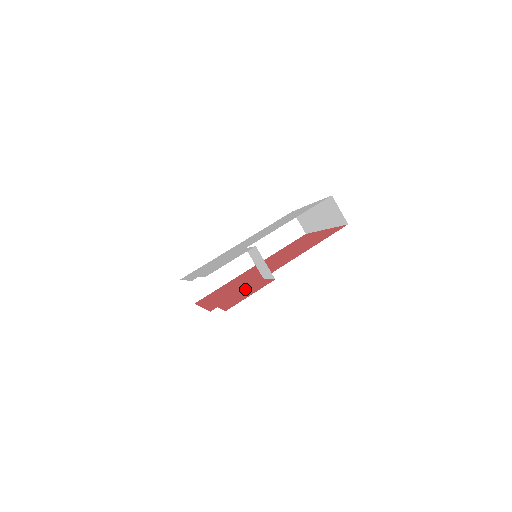
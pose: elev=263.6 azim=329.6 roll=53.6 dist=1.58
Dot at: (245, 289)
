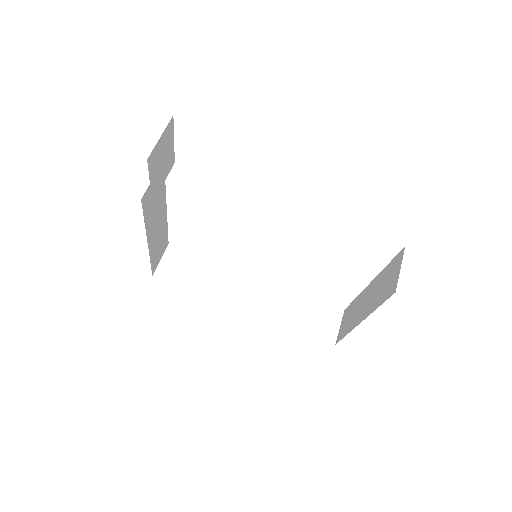
Dot at: occluded
